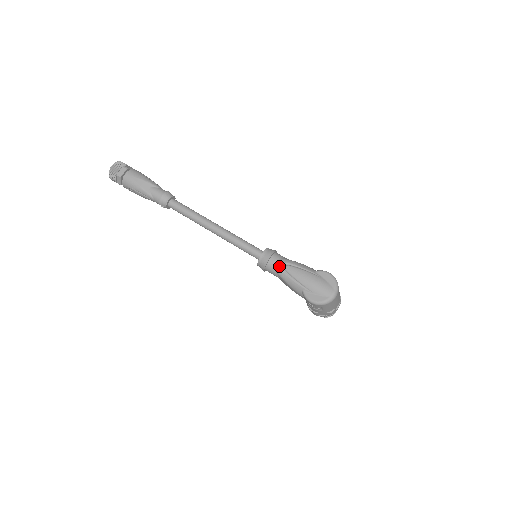
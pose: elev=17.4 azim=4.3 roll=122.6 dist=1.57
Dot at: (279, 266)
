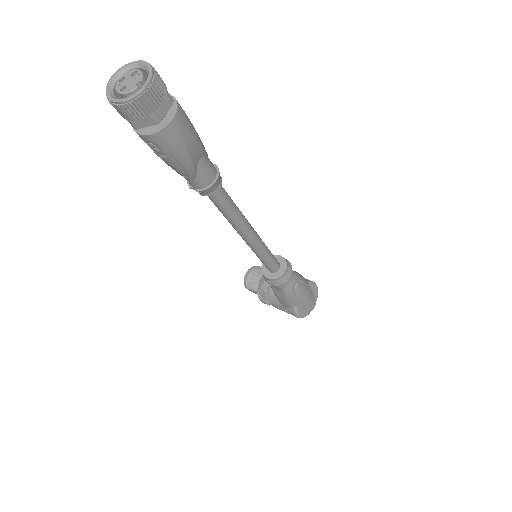
Dot at: (292, 285)
